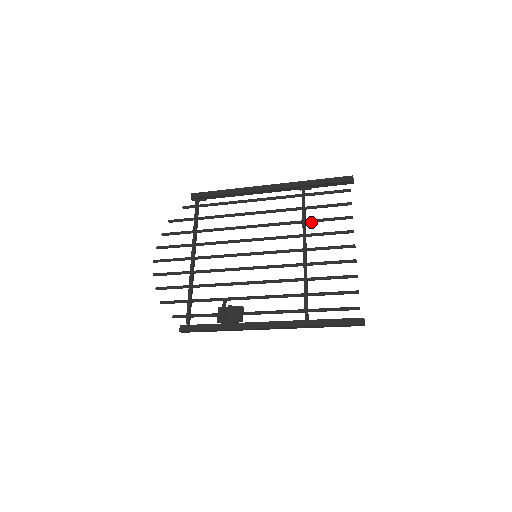
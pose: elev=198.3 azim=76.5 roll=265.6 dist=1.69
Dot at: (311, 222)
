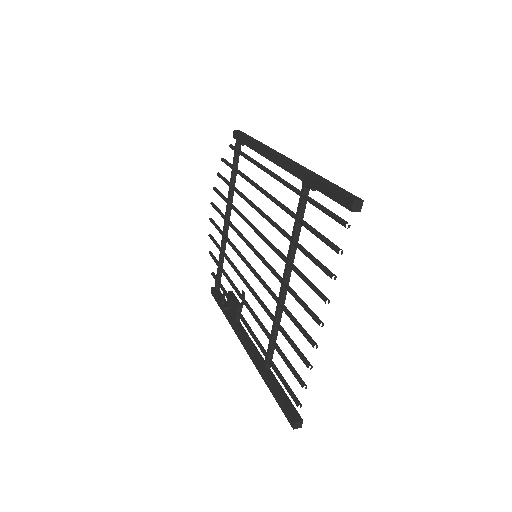
Dot at: (299, 248)
